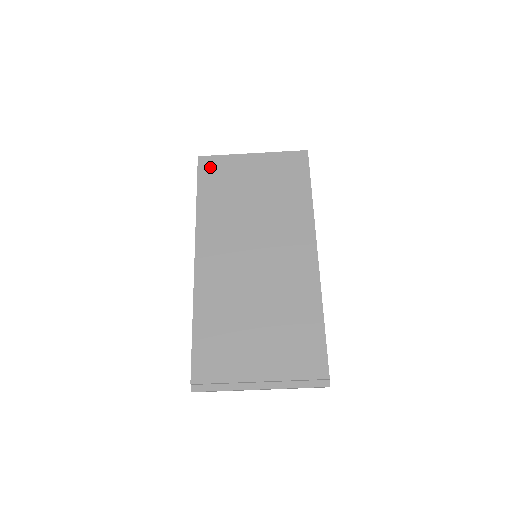
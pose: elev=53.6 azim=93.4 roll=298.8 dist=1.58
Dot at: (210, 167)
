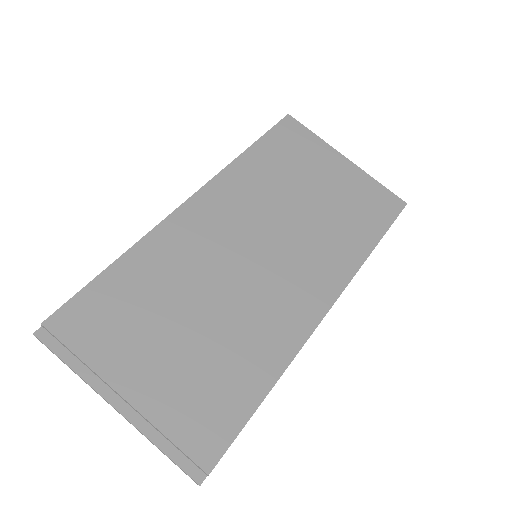
Dot at: (291, 133)
